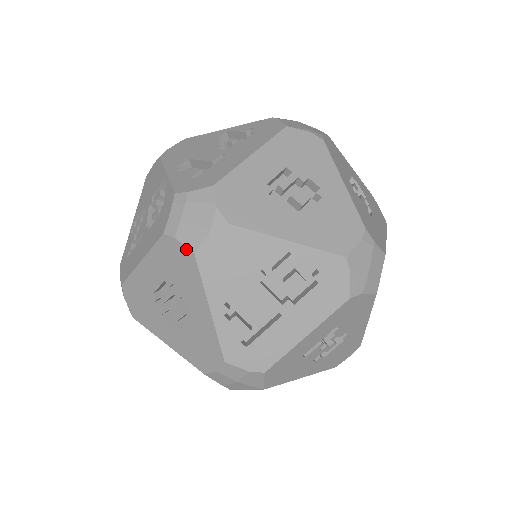
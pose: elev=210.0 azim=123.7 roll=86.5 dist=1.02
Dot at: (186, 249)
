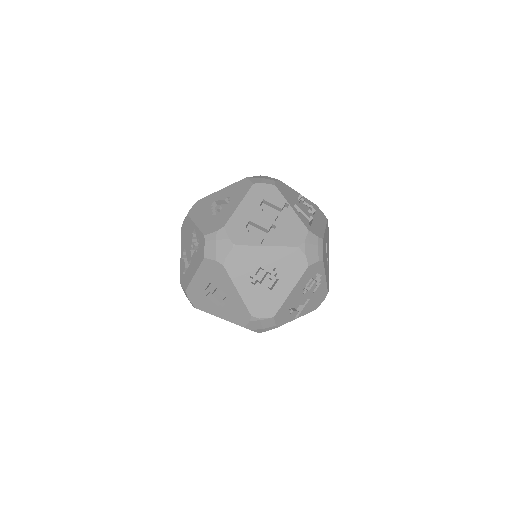
Dot at: occluded
